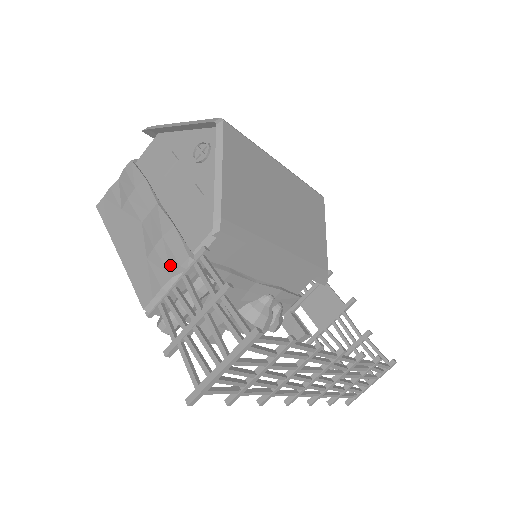
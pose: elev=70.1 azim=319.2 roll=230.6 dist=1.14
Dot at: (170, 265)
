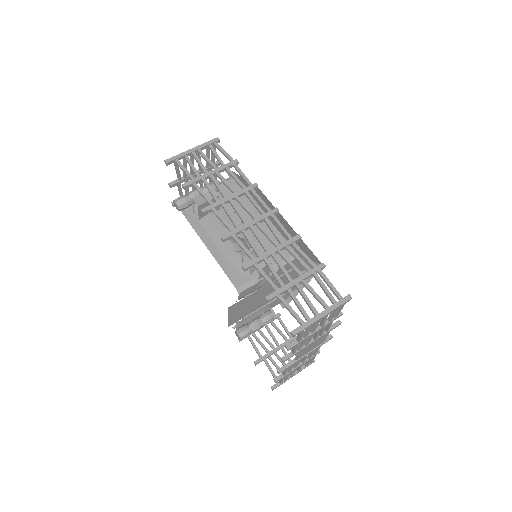
Dot at: occluded
